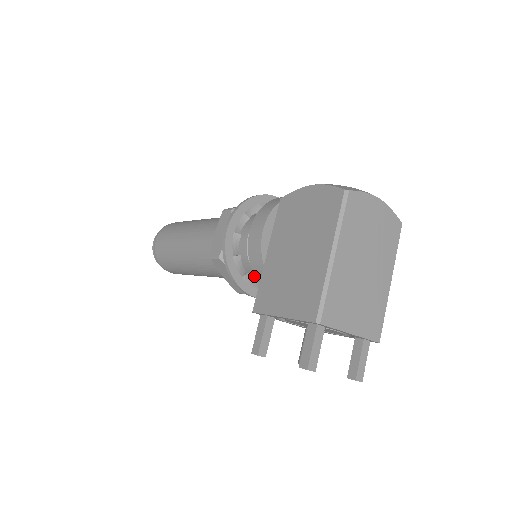
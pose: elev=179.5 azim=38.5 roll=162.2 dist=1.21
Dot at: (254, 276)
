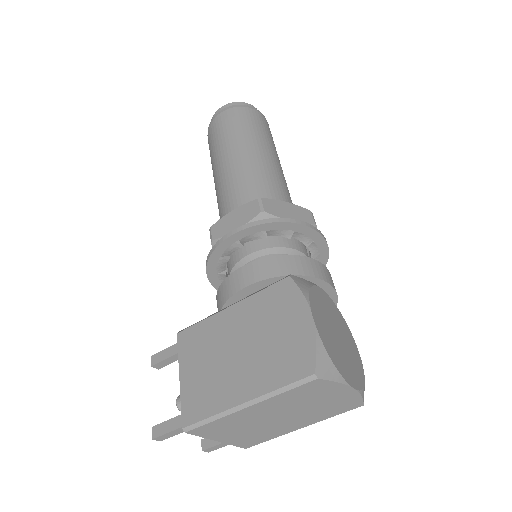
Dot at: occluded
